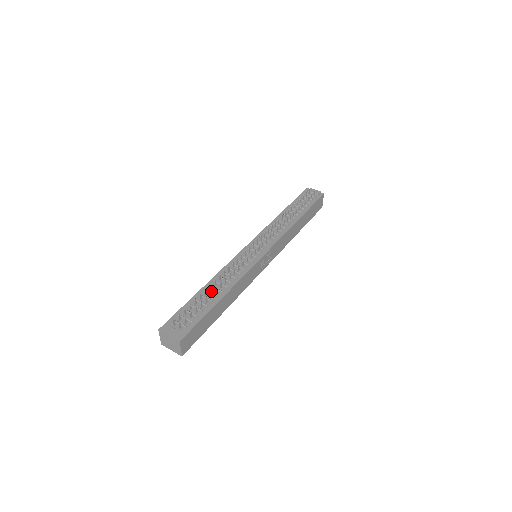
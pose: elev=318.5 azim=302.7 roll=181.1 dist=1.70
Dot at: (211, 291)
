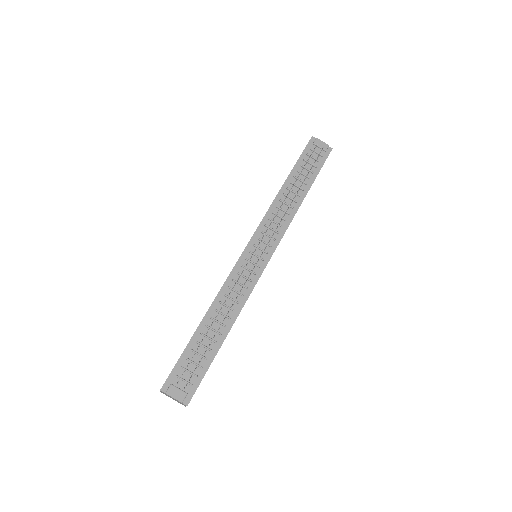
Dot at: (213, 326)
